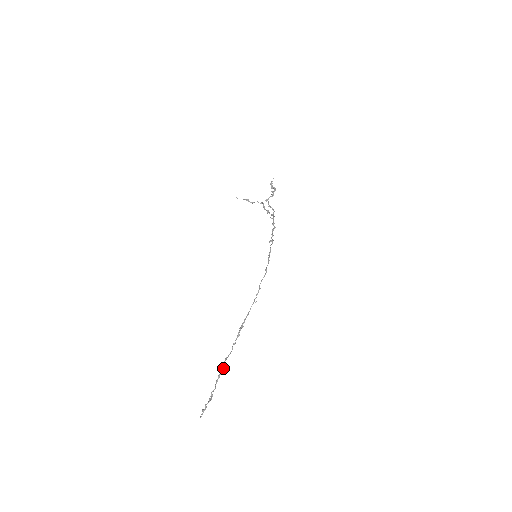
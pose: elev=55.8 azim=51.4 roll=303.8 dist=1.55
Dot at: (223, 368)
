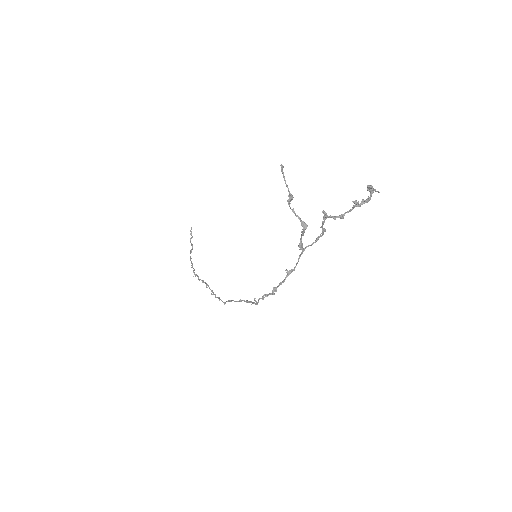
Dot at: (194, 269)
